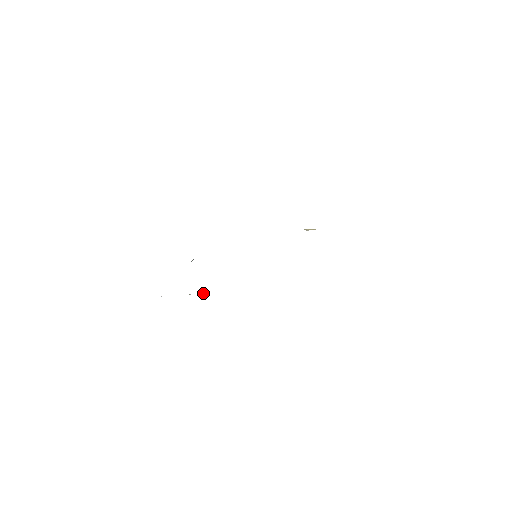
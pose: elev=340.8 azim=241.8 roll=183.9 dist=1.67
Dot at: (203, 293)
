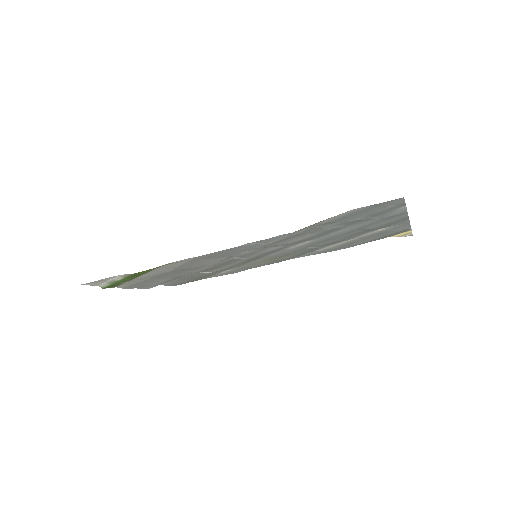
Dot at: (122, 277)
